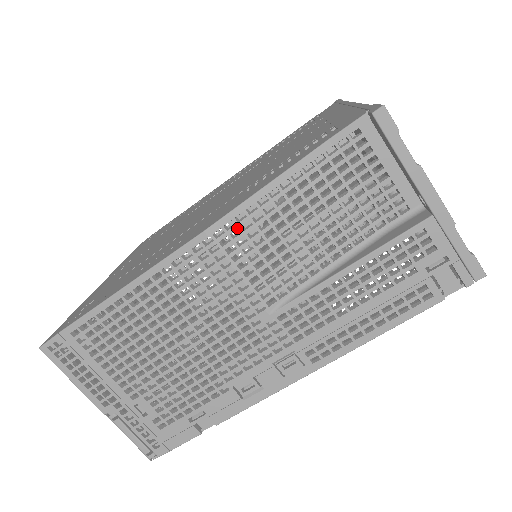
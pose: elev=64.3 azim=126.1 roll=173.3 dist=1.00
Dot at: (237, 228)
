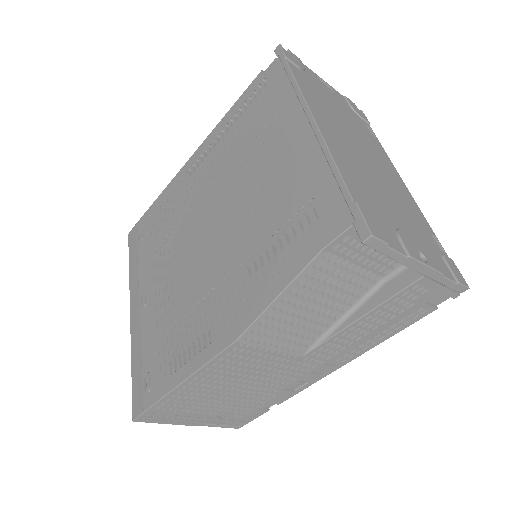
Dot at: occluded
